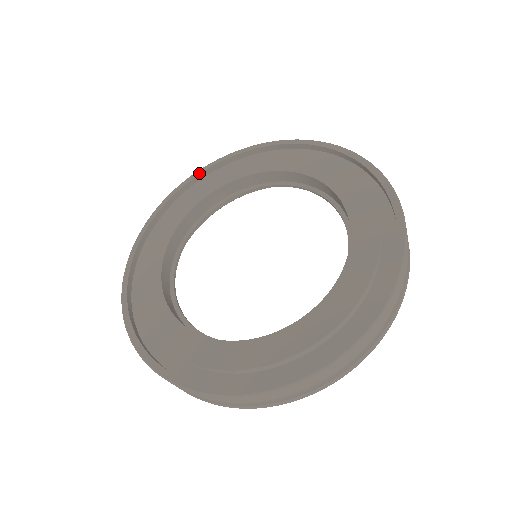
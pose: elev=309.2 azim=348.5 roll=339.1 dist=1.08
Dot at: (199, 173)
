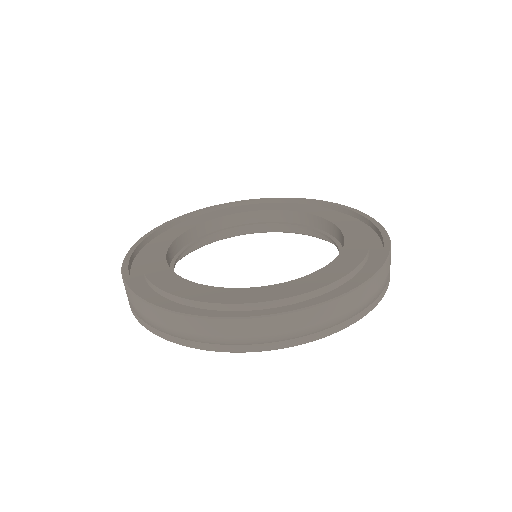
Dot at: (181, 217)
